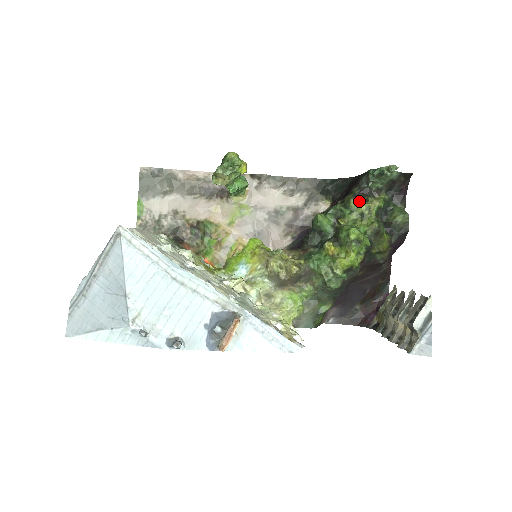
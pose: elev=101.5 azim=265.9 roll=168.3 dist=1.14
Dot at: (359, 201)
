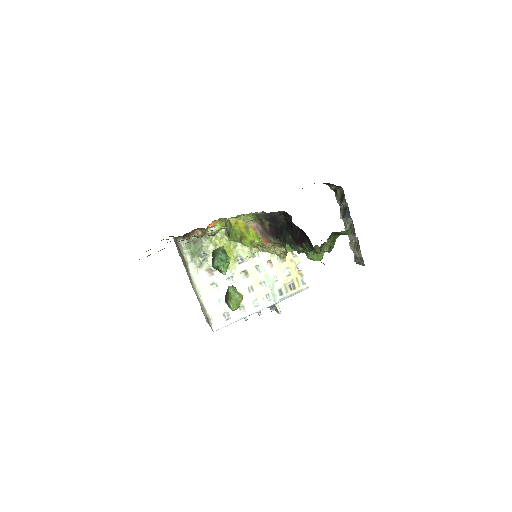
Dot at: (314, 248)
